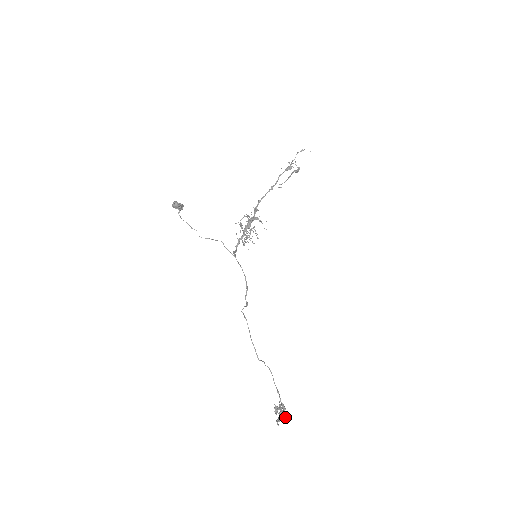
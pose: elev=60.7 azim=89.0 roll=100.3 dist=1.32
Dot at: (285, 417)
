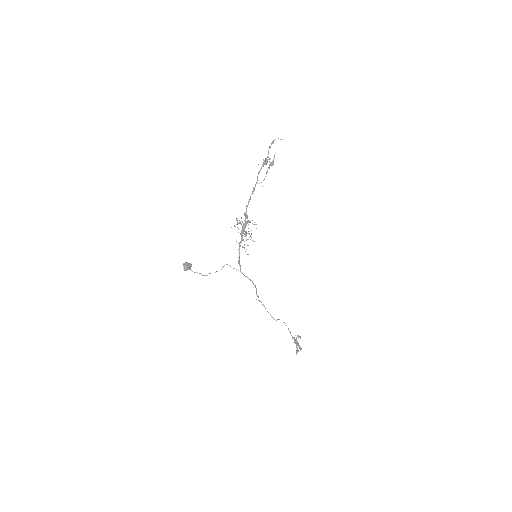
Dot at: (300, 350)
